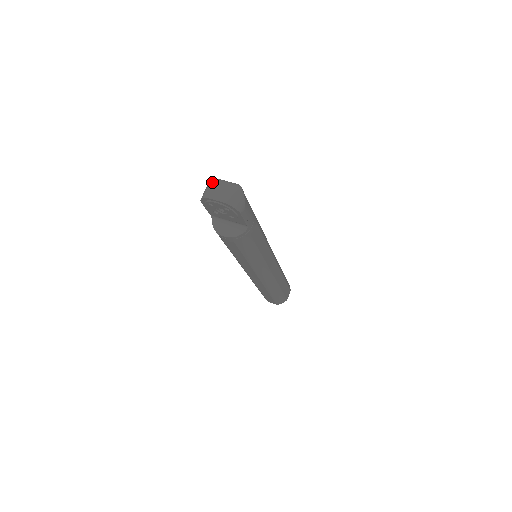
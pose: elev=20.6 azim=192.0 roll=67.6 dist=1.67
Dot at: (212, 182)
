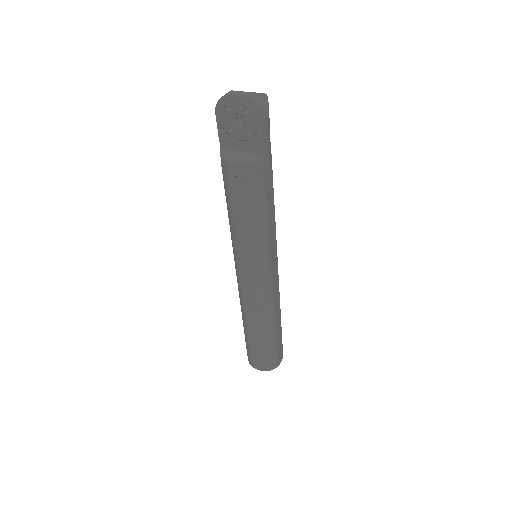
Dot at: occluded
